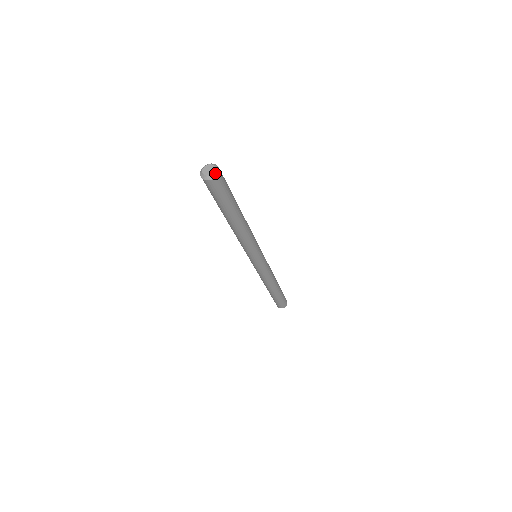
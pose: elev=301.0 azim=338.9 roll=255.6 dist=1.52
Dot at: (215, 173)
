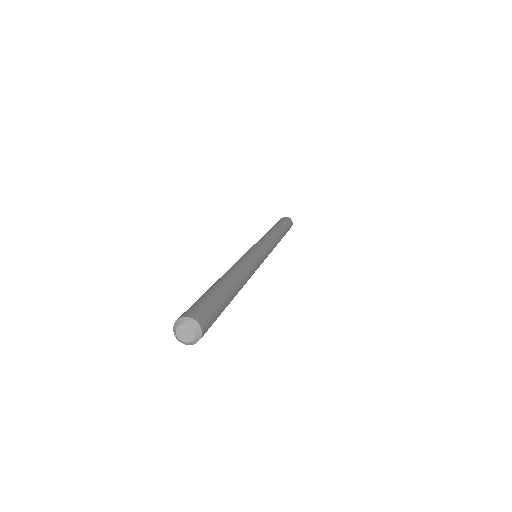
Dot at: (187, 343)
